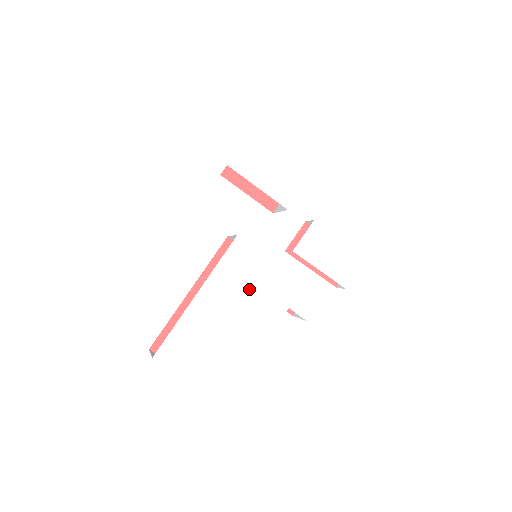
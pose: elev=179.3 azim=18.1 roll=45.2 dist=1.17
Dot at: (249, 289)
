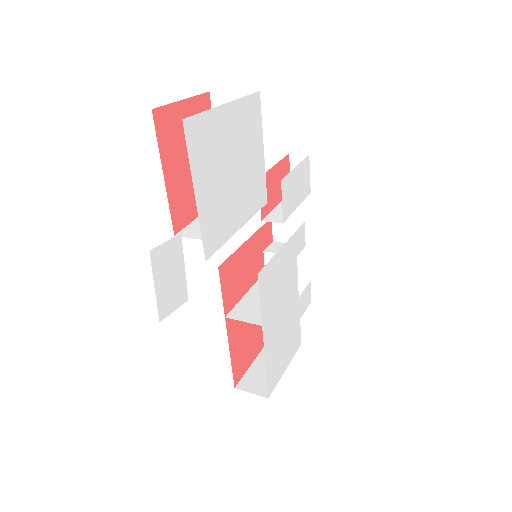
Dot at: (279, 286)
